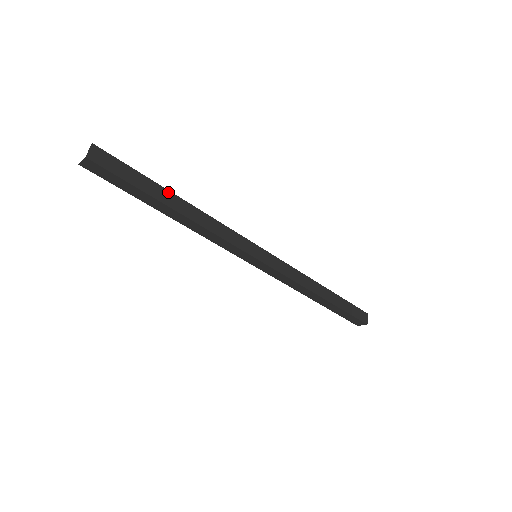
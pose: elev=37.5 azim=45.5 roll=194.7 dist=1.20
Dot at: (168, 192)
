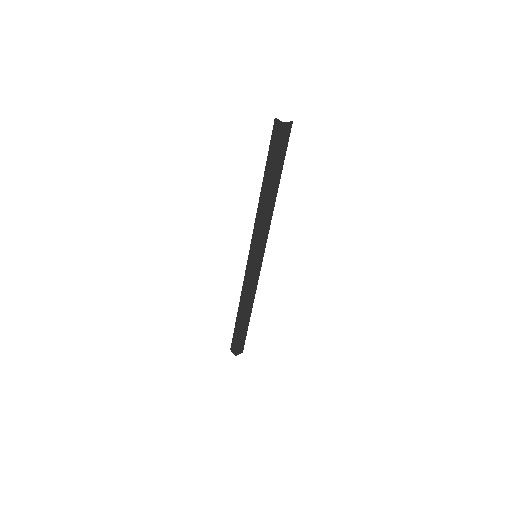
Dot at: occluded
